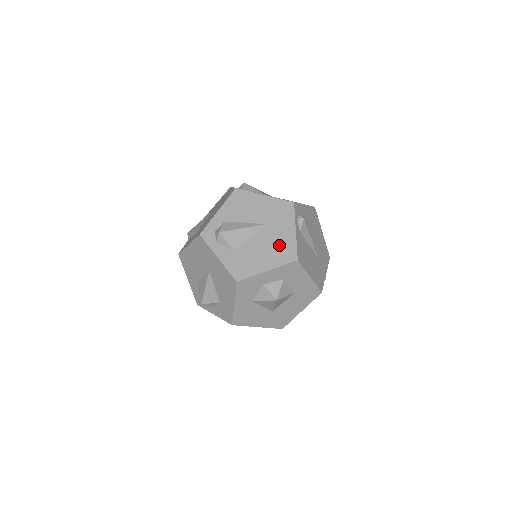
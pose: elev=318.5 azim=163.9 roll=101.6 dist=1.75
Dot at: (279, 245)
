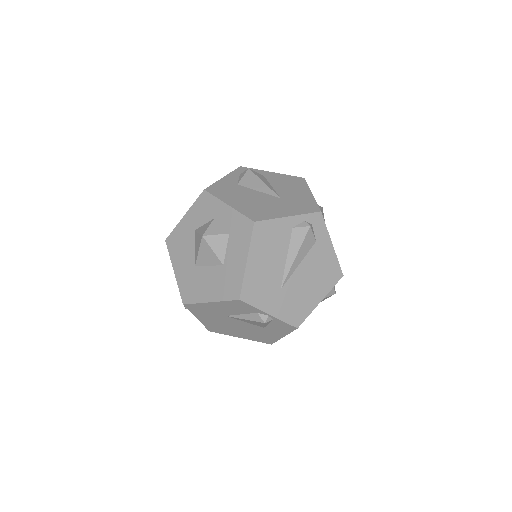
Dot at: (263, 208)
